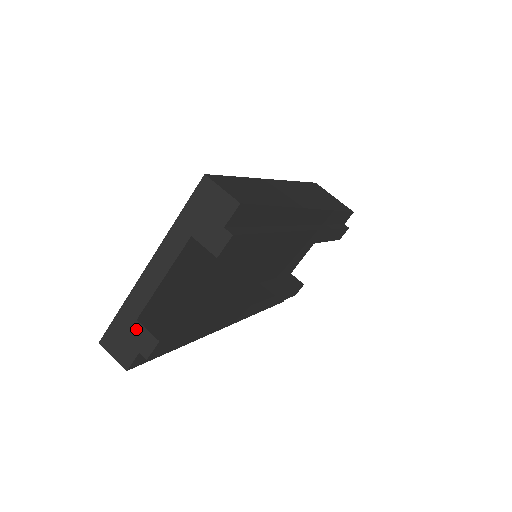
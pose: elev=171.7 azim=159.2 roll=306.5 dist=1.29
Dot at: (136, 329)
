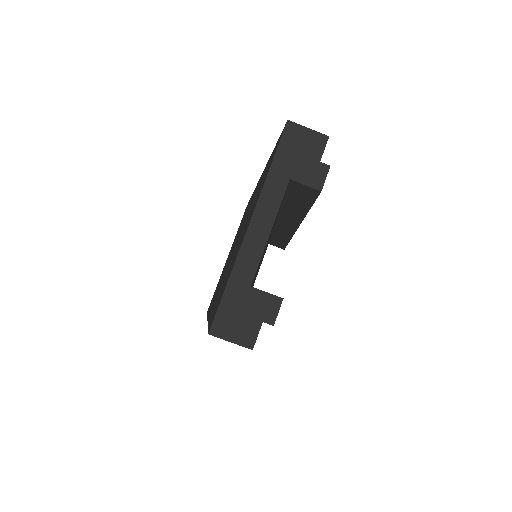
Dot at: (253, 297)
